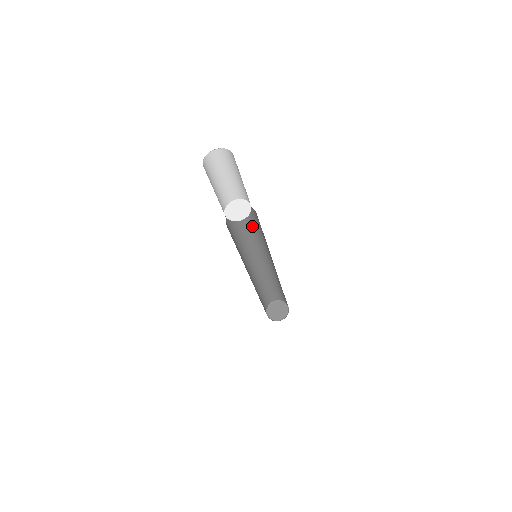
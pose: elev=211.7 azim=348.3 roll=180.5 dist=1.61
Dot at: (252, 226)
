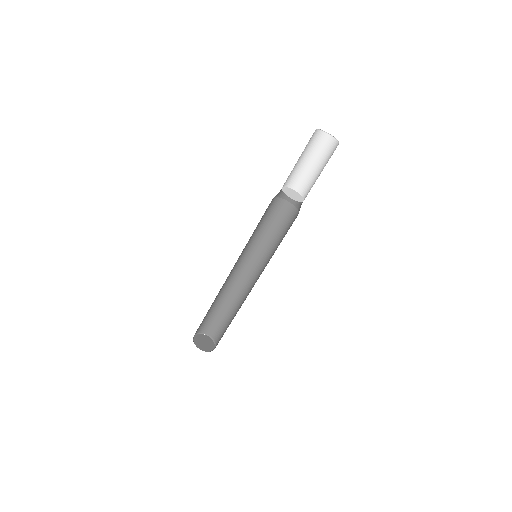
Dot at: (268, 224)
